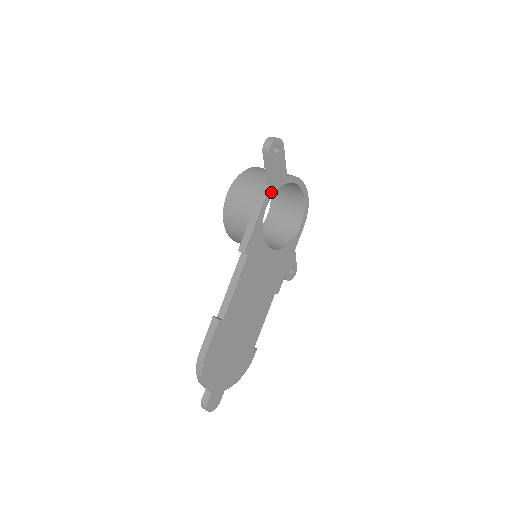
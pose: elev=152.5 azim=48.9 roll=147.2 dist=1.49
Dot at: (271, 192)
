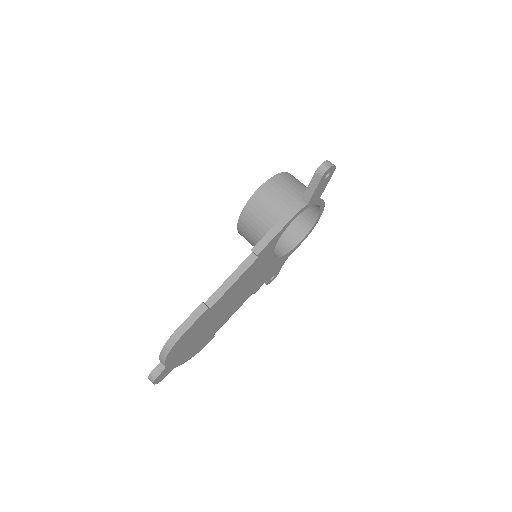
Dot at: (303, 209)
